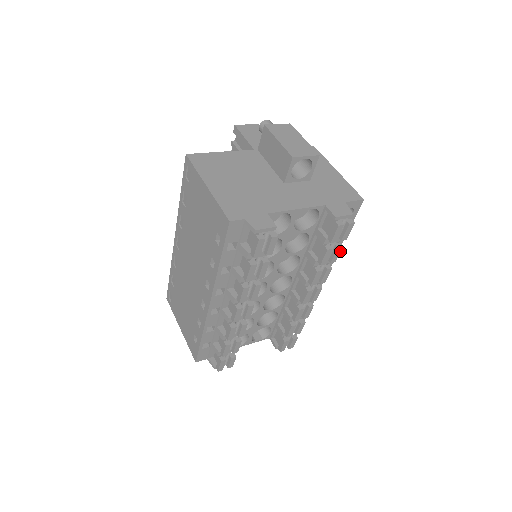
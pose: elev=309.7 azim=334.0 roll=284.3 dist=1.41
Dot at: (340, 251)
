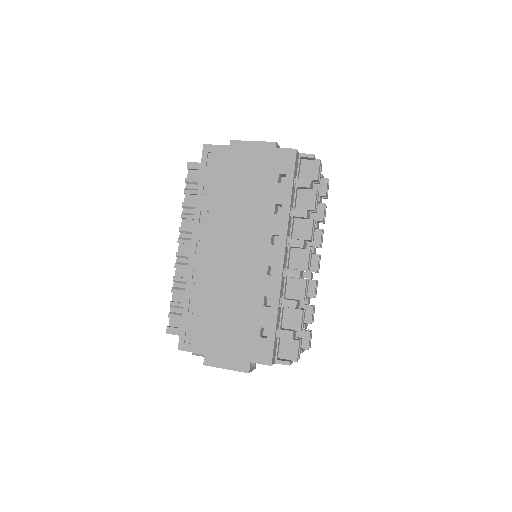
Dot at: occluded
